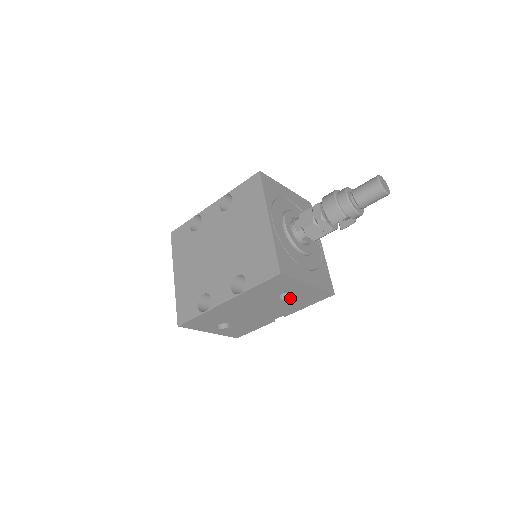
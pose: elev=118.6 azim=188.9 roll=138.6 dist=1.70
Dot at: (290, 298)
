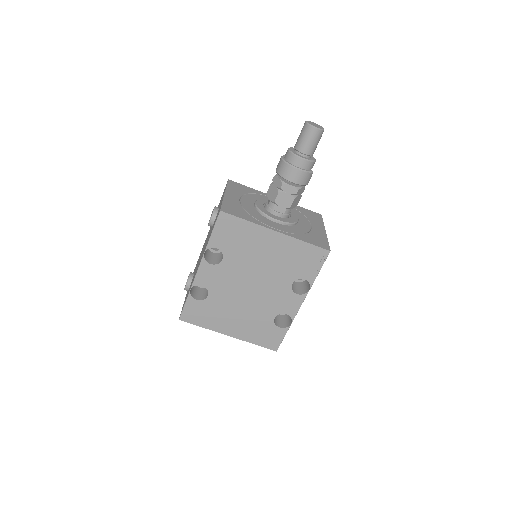
Dot at: occluded
